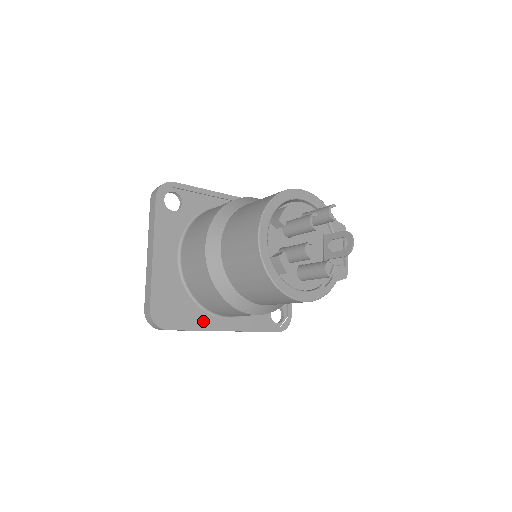
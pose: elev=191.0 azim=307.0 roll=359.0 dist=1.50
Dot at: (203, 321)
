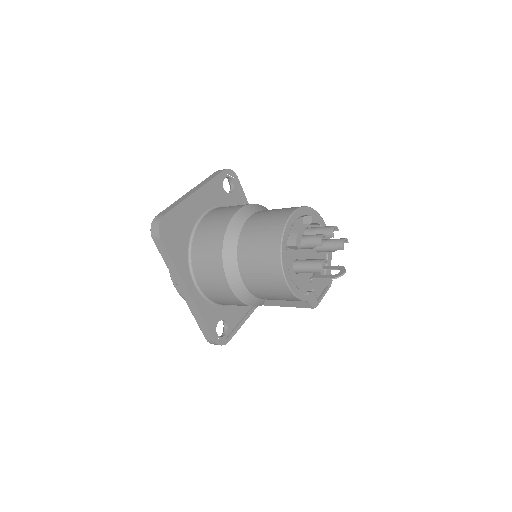
Dot at: (182, 266)
